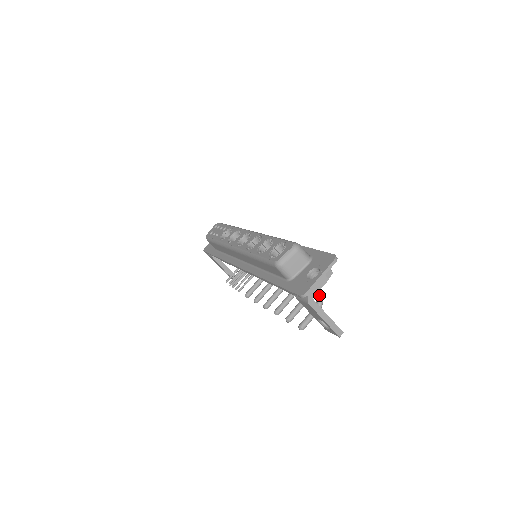
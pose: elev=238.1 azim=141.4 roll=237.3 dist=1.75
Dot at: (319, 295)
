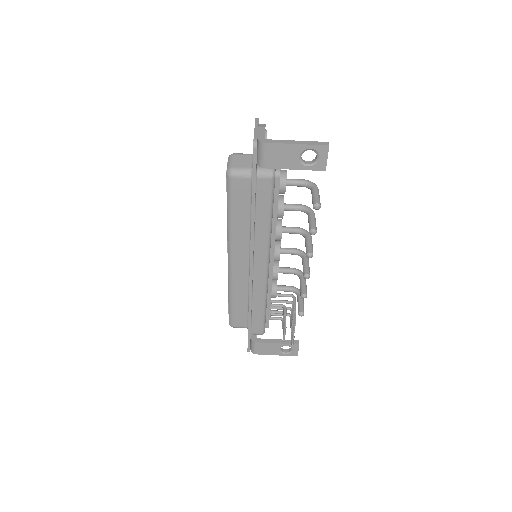
Dot at: (302, 180)
